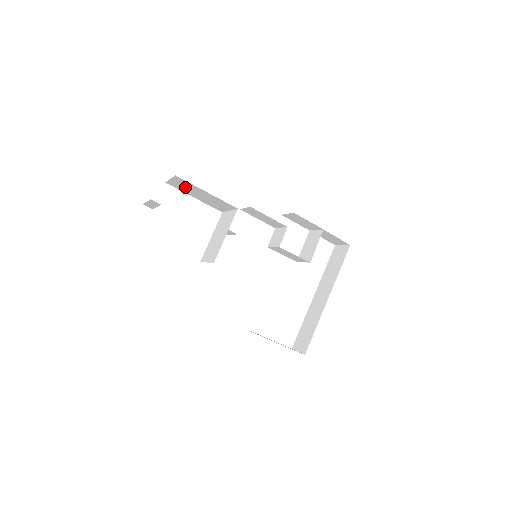
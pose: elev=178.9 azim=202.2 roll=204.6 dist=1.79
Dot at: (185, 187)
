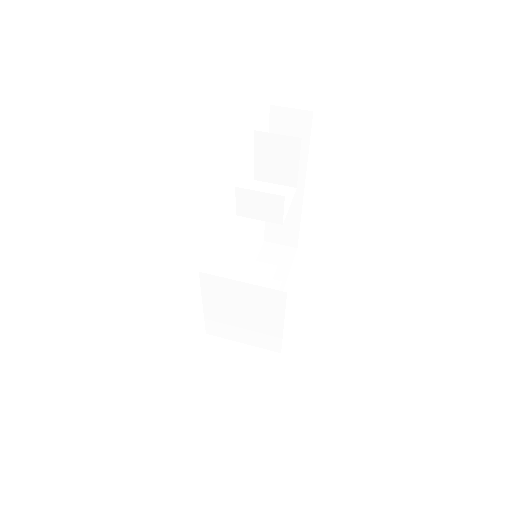
Dot at: occluded
